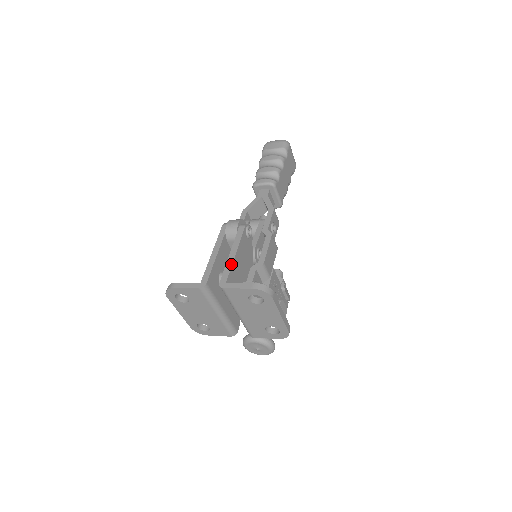
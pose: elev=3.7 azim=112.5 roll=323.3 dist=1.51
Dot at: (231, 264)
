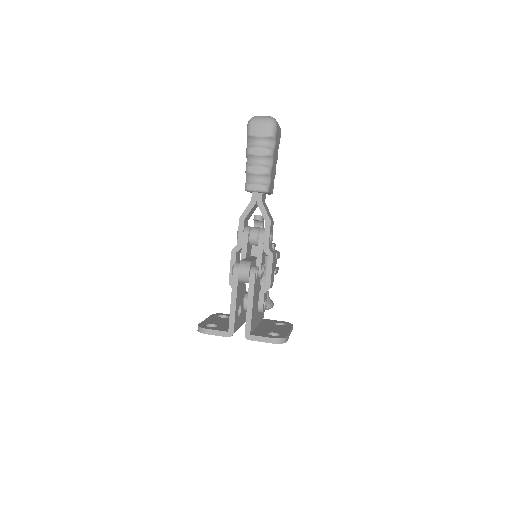
Dot at: (251, 317)
